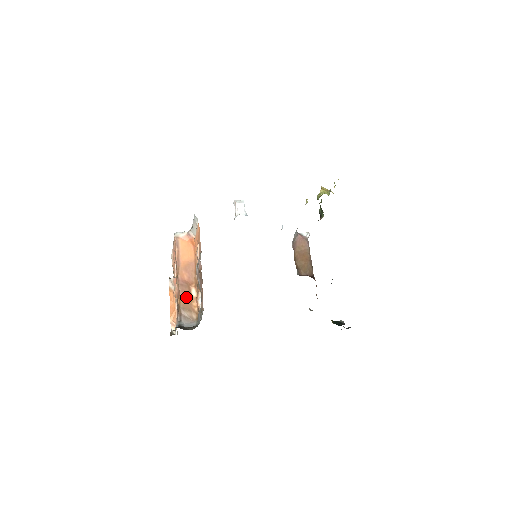
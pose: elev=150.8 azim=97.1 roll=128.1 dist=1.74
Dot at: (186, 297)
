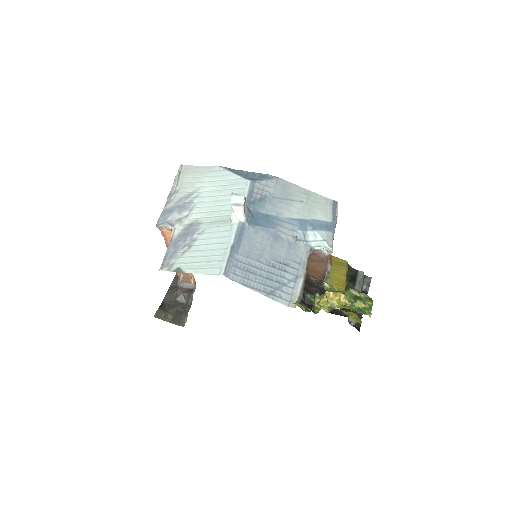
Dot at: occluded
